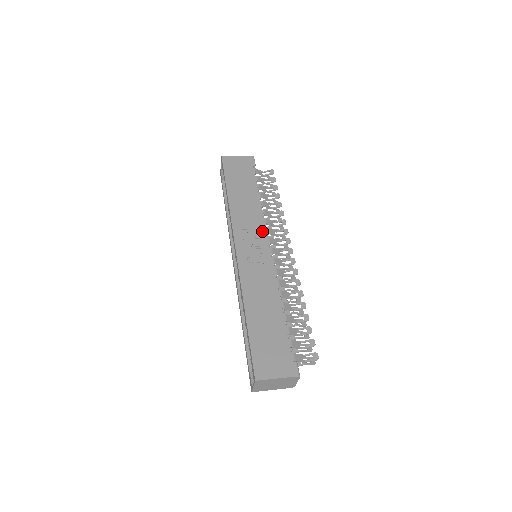
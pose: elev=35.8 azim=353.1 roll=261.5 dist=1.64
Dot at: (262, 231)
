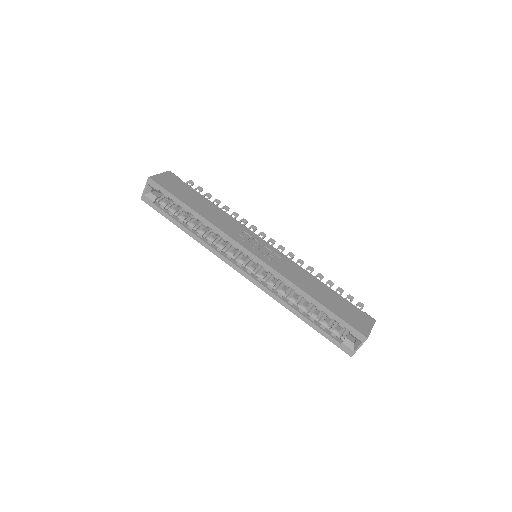
Dot at: (249, 232)
